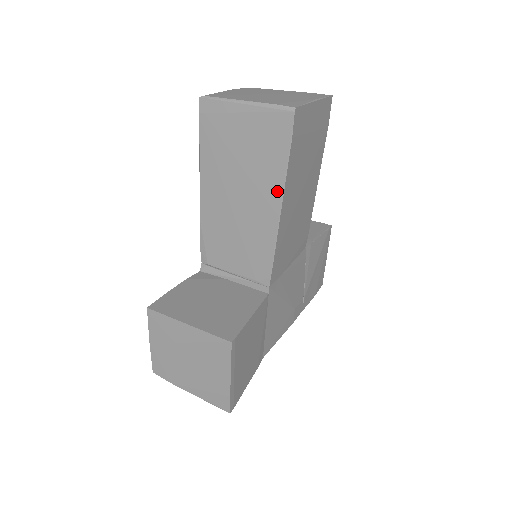
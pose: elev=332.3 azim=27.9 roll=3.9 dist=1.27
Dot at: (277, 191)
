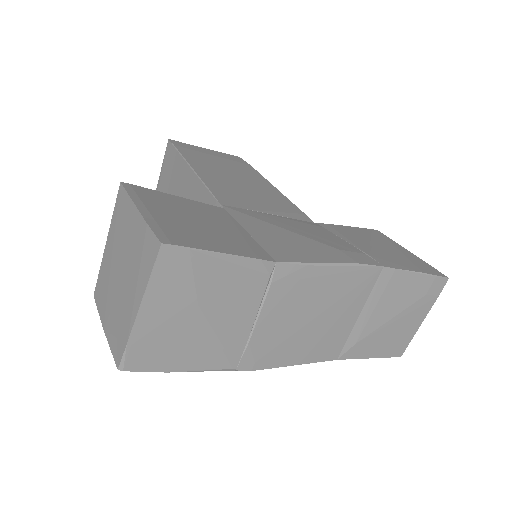
Dot at: (184, 167)
